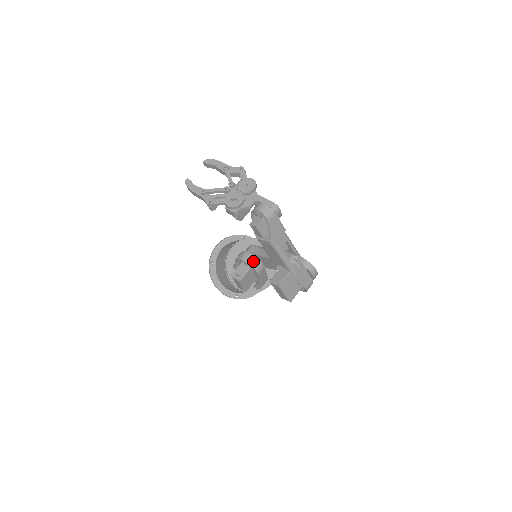
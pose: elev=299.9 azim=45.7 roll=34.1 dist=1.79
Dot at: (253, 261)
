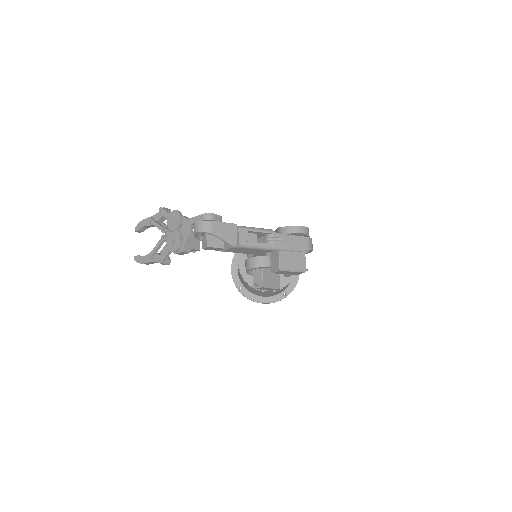
Dot at: (258, 262)
